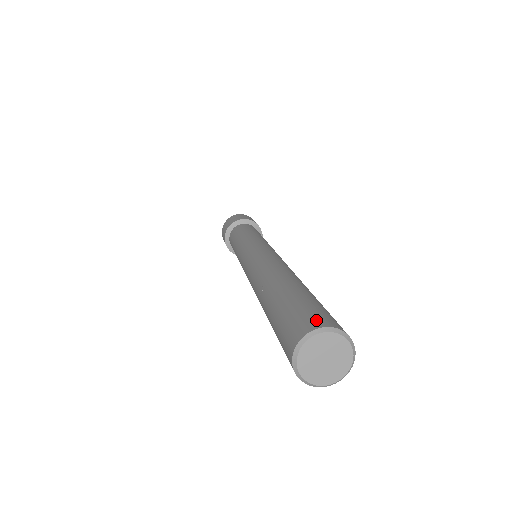
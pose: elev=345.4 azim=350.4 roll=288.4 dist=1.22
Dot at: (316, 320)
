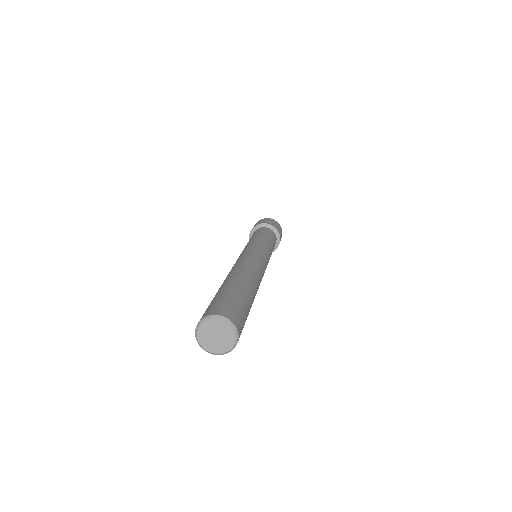
Dot at: (206, 313)
